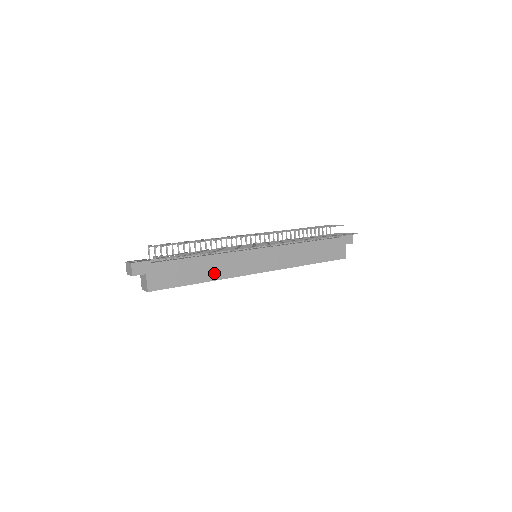
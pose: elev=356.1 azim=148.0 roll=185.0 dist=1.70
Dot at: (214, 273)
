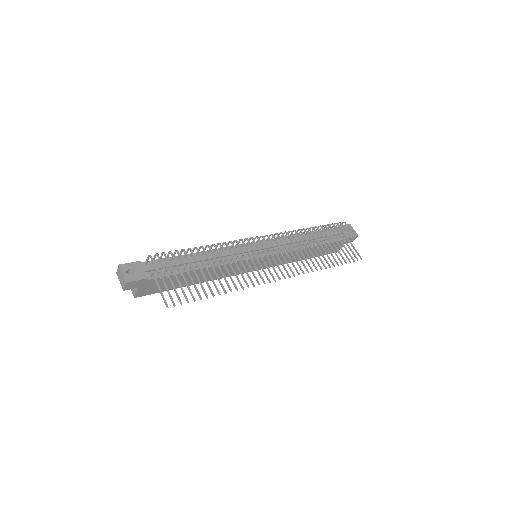
Dot at: (208, 277)
